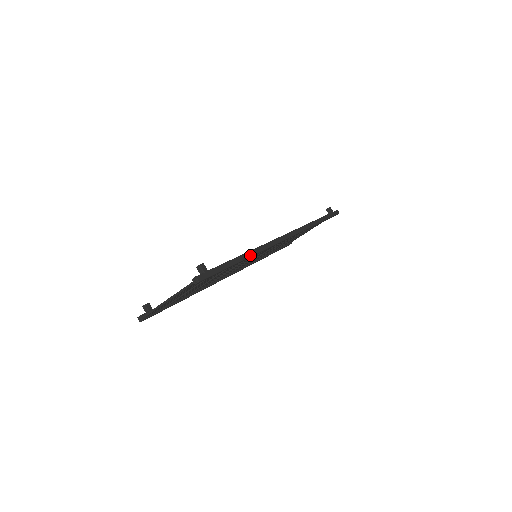
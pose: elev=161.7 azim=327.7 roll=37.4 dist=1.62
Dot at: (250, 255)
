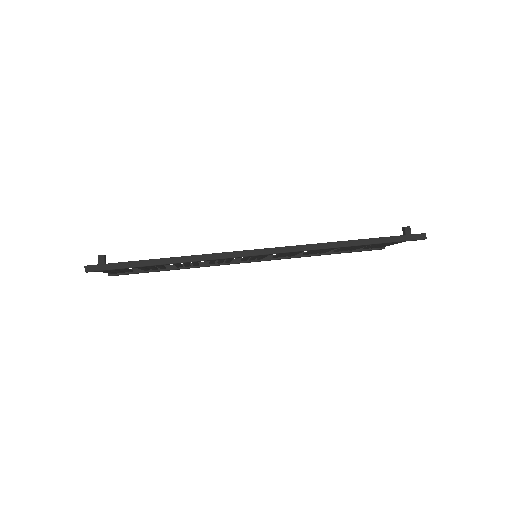
Dot at: (180, 261)
